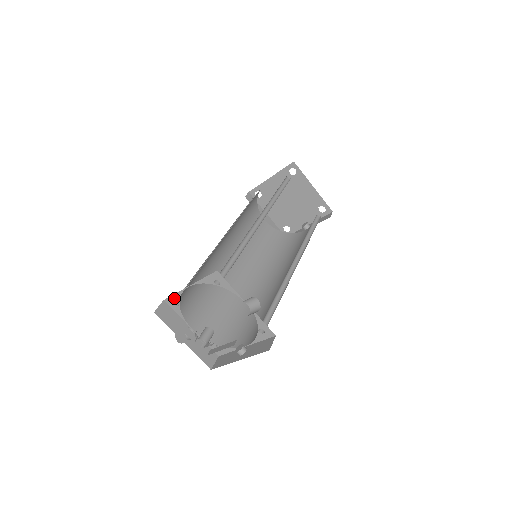
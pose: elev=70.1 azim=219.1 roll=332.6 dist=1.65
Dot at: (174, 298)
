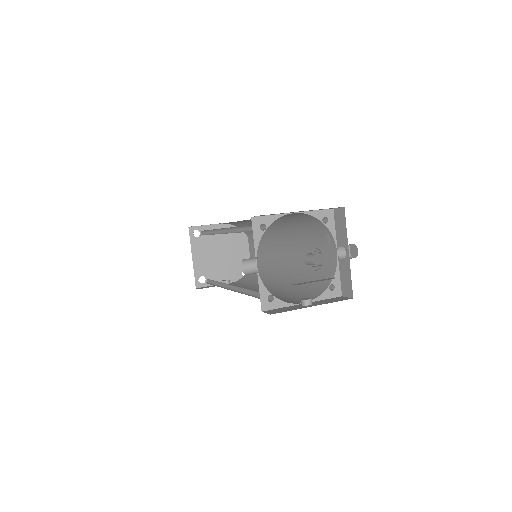
Dot at: (266, 219)
